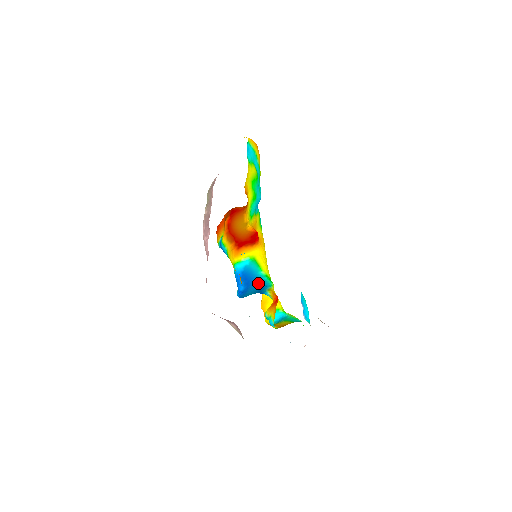
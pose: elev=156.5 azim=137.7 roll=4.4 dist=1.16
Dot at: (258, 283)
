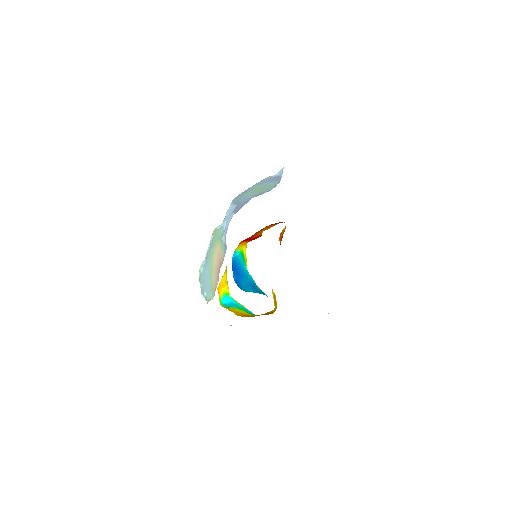
Dot at: (246, 277)
